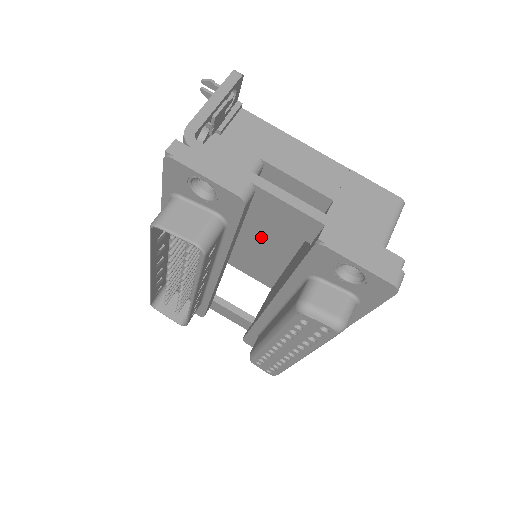
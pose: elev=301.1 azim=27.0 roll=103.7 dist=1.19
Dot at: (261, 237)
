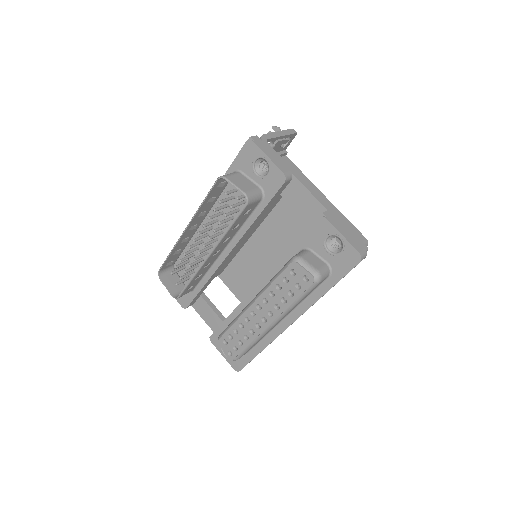
Dot at: (261, 250)
